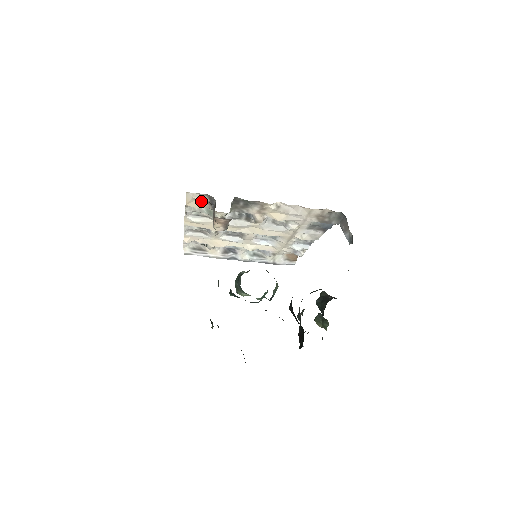
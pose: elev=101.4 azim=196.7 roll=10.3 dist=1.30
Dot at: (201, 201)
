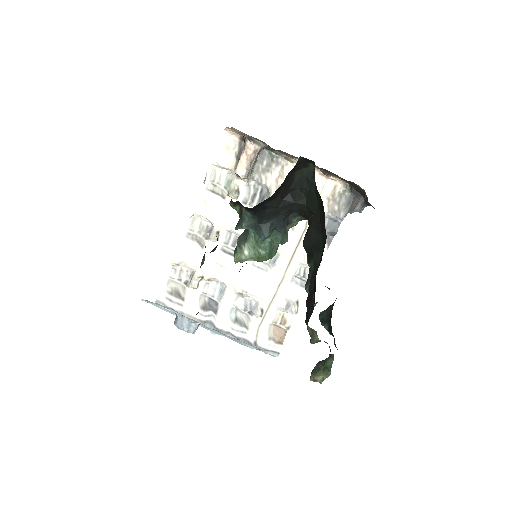
Dot at: (230, 151)
